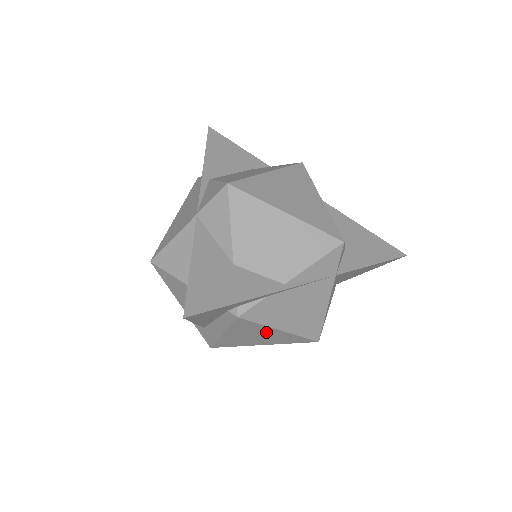
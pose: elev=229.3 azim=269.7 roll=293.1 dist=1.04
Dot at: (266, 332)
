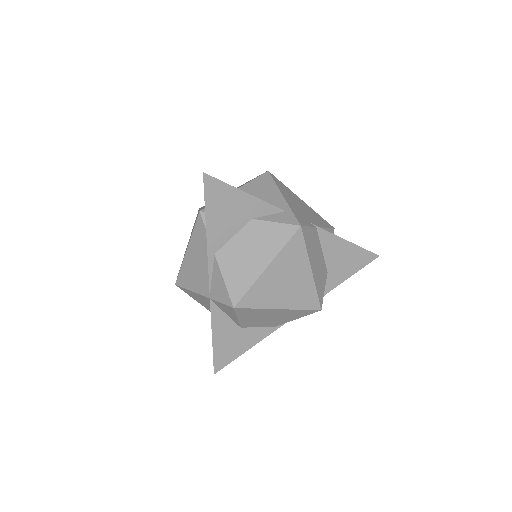
Dot at: occluded
